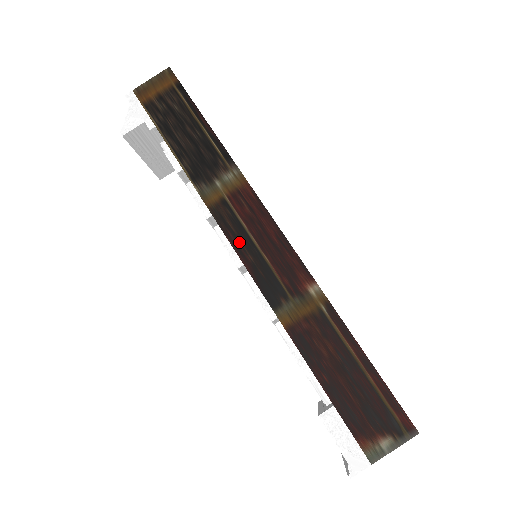
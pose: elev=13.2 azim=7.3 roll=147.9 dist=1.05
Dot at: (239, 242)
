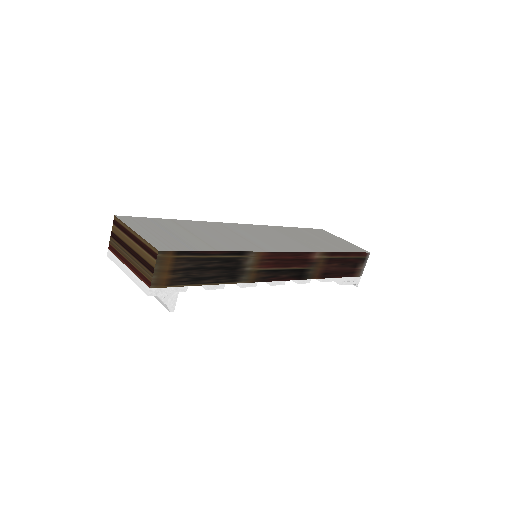
Dot at: (278, 277)
